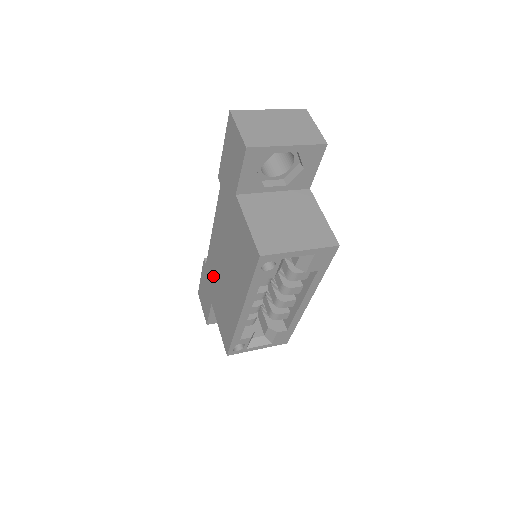
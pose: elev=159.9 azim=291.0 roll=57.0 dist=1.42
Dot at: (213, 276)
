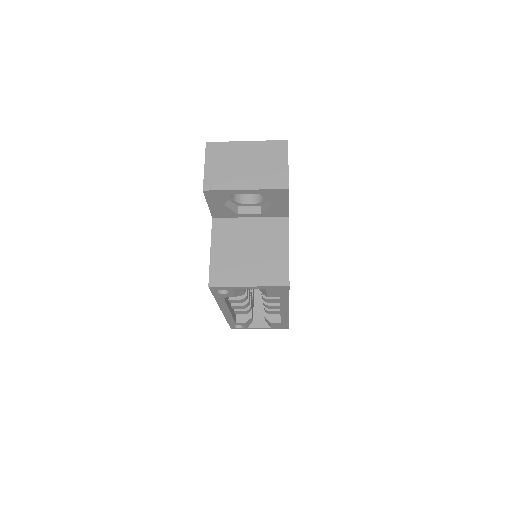
Dot at: occluded
